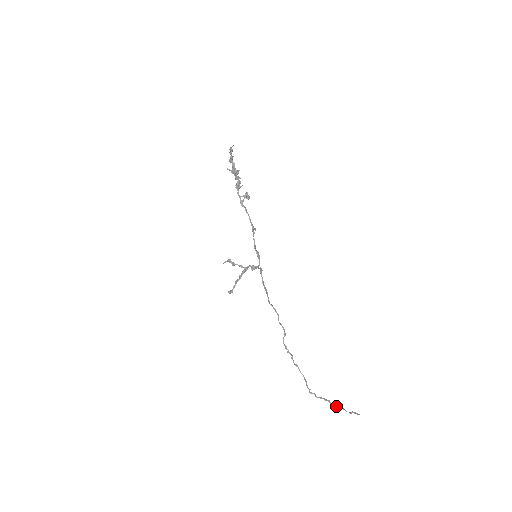
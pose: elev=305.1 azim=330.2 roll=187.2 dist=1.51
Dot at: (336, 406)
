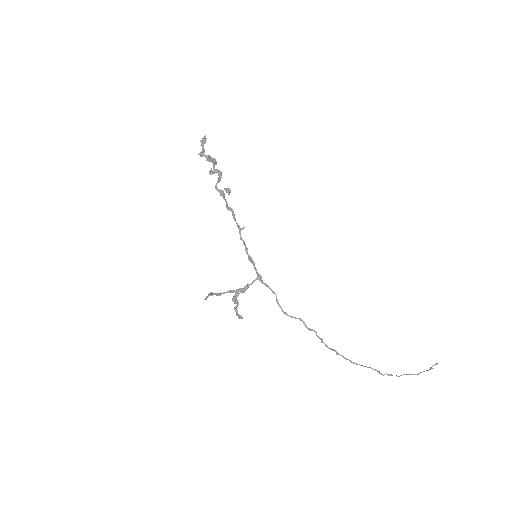
Dot at: (416, 374)
